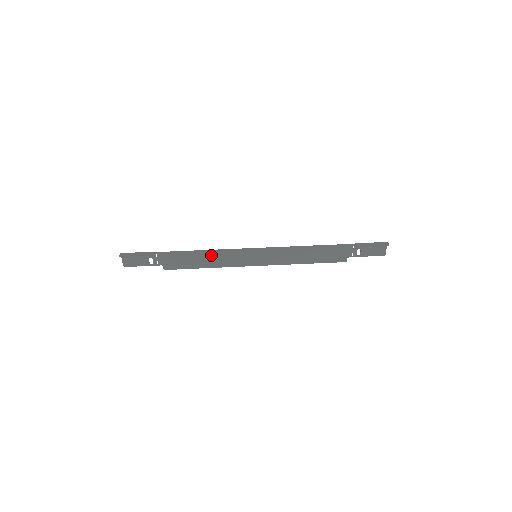
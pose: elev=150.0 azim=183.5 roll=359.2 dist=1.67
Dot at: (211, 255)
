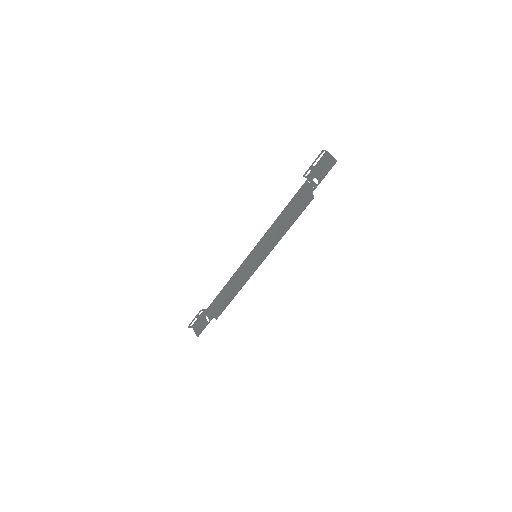
Dot at: (233, 282)
